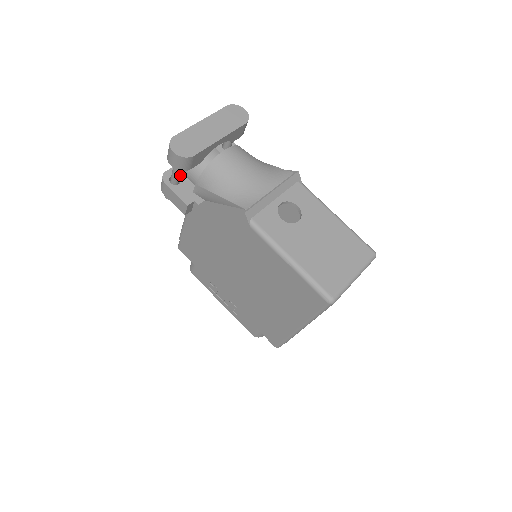
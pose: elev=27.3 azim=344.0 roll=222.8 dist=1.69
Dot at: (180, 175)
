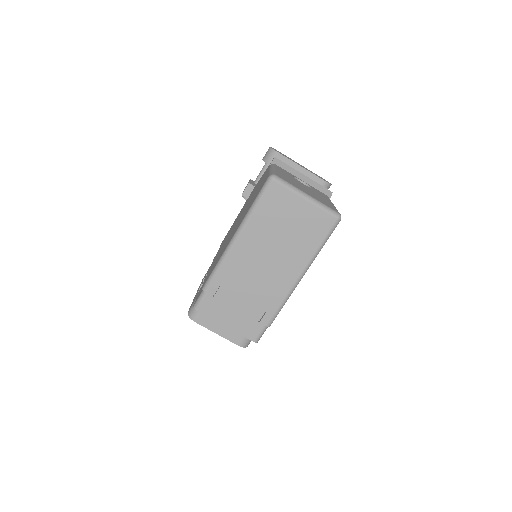
Dot at: occluded
